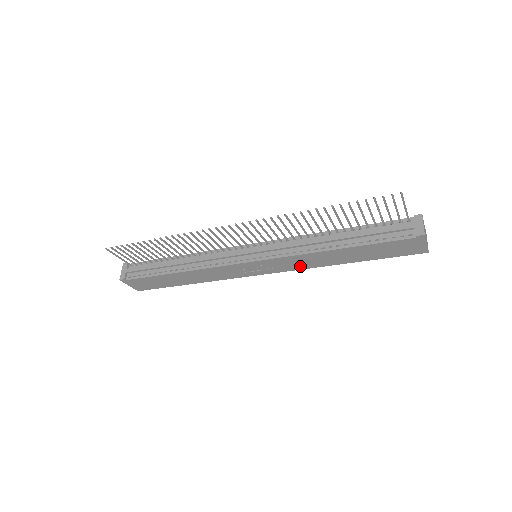
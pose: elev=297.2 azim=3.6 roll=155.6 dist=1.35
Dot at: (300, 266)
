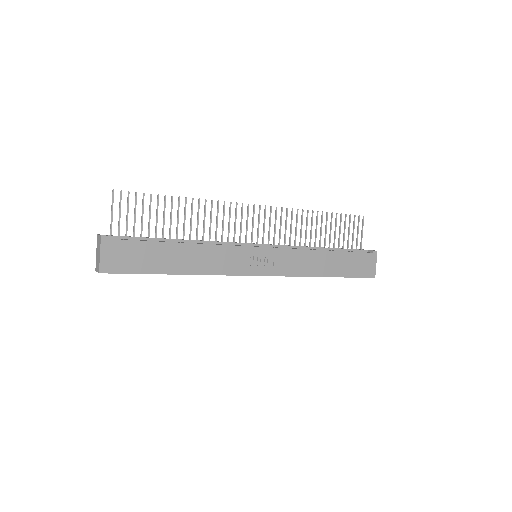
Dot at: (294, 270)
